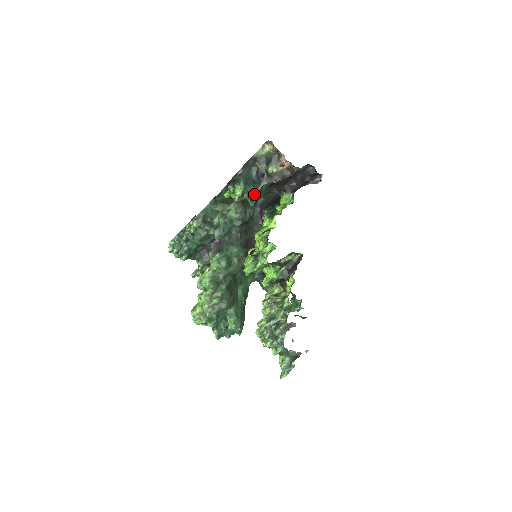
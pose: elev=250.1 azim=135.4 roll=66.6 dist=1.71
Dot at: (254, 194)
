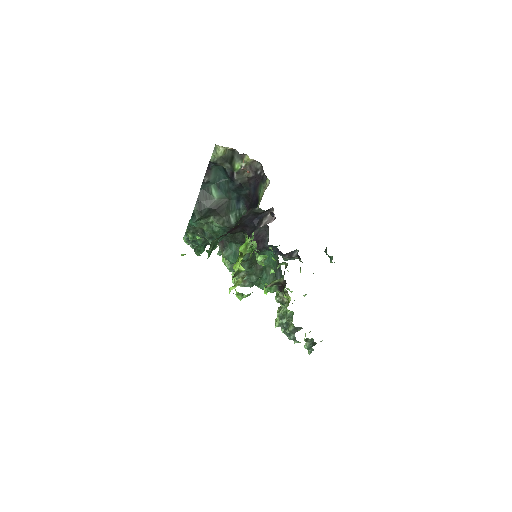
Dot at: occluded
